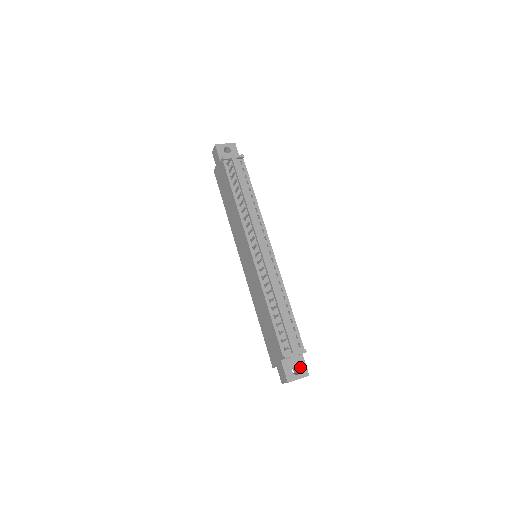
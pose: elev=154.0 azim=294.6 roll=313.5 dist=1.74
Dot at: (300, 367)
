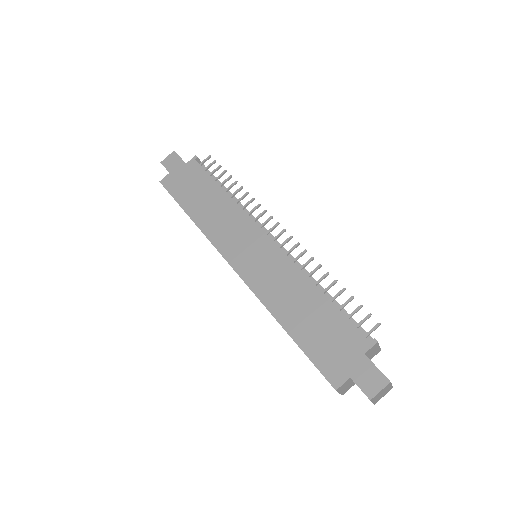
Dot at: occluded
